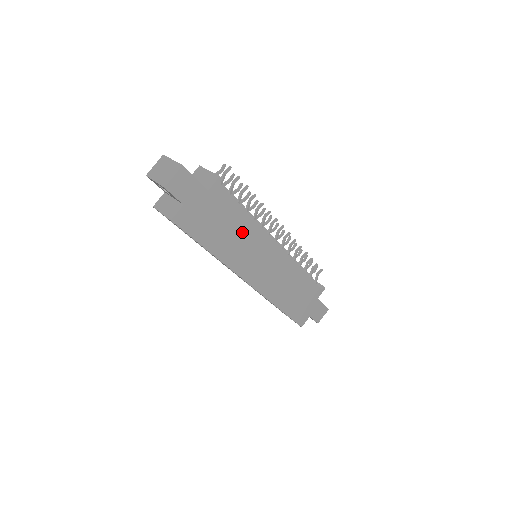
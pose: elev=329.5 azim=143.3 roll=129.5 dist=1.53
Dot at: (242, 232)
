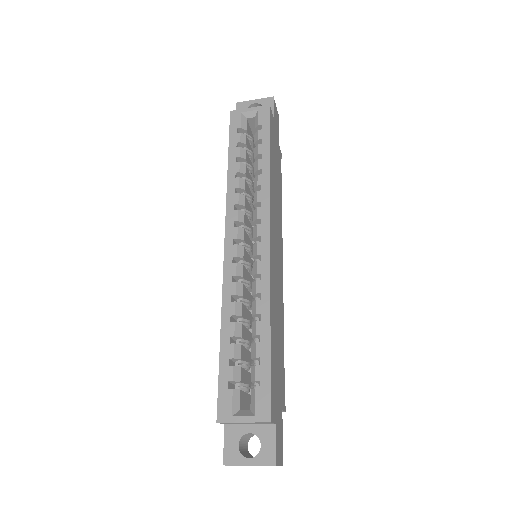
Dot at: (278, 199)
